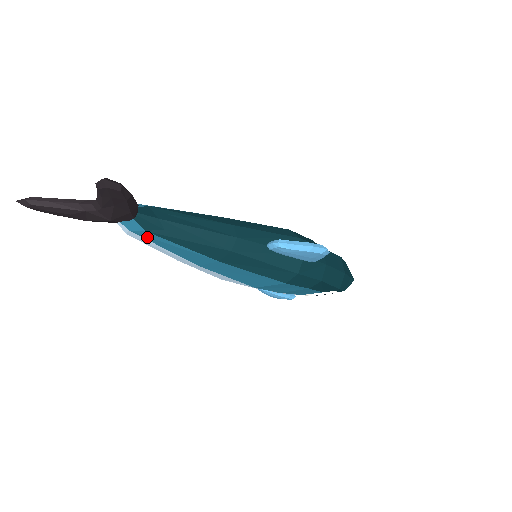
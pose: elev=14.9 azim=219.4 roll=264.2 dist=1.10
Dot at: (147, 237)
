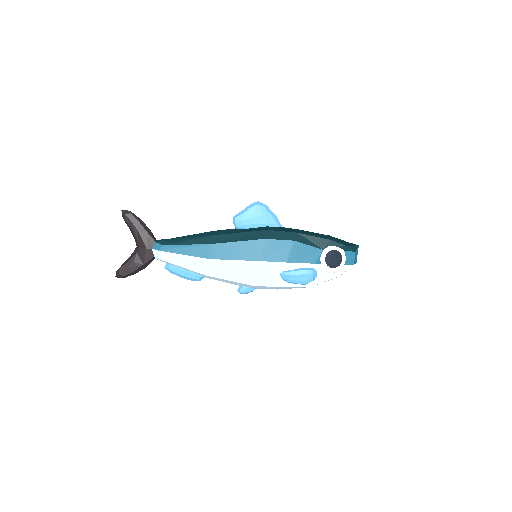
Dot at: (168, 250)
